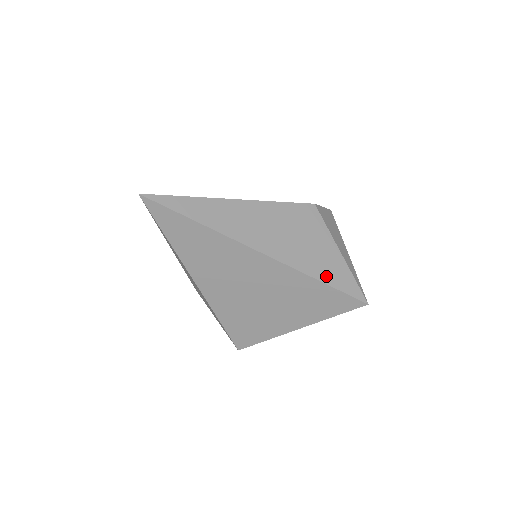
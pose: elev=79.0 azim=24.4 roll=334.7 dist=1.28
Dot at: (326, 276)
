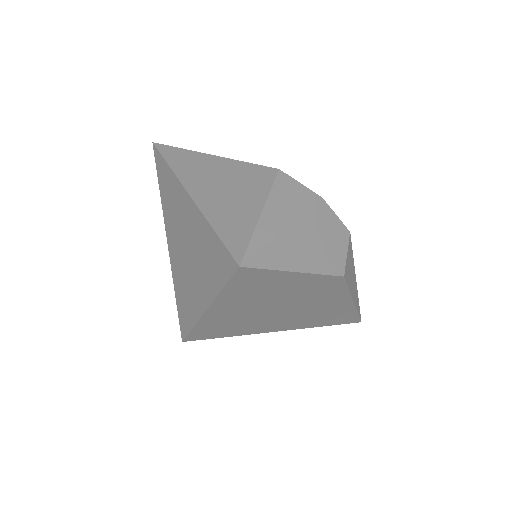
Dot at: (222, 224)
